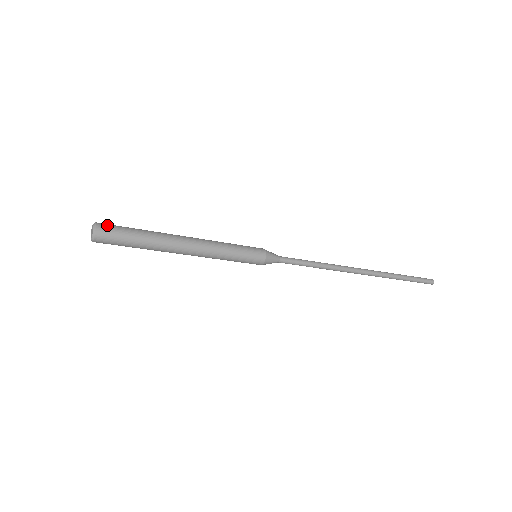
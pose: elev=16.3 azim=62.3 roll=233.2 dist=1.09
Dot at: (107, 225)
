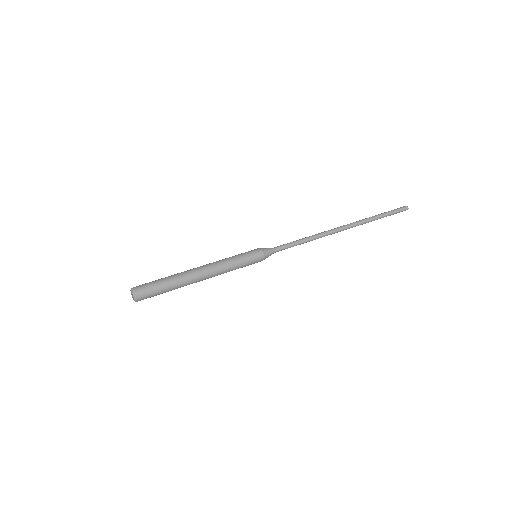
Dot at: (141, 287)
